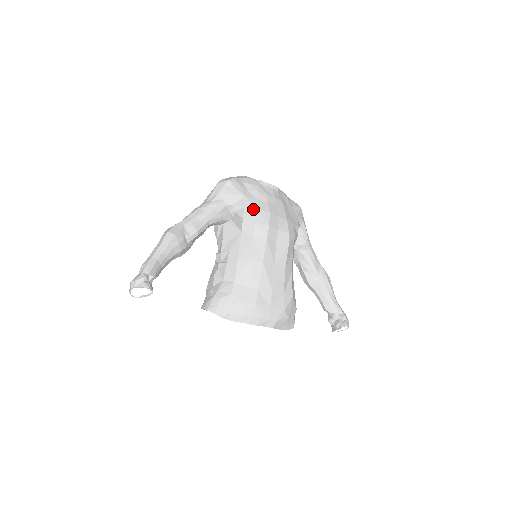
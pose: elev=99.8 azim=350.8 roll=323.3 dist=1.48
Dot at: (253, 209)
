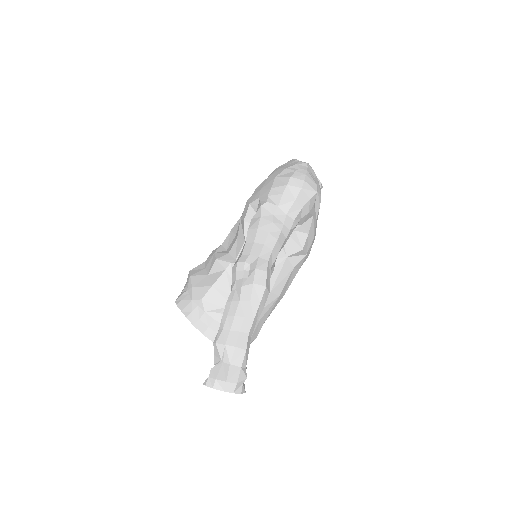
Dot at: (312, 237)
